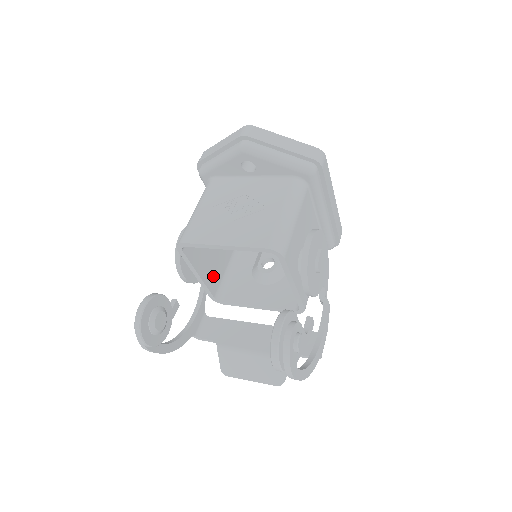
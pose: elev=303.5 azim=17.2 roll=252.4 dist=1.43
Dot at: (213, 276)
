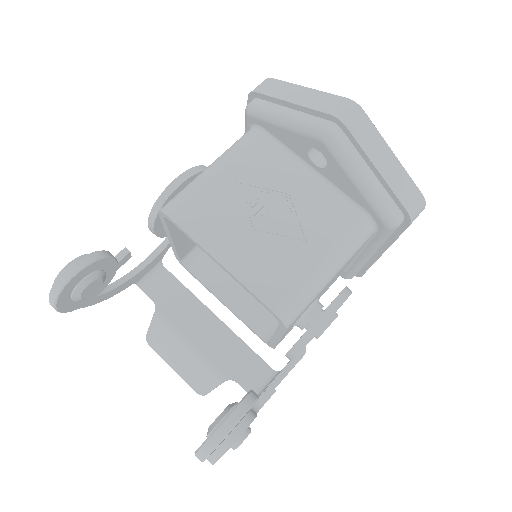
Dot at: occluded
